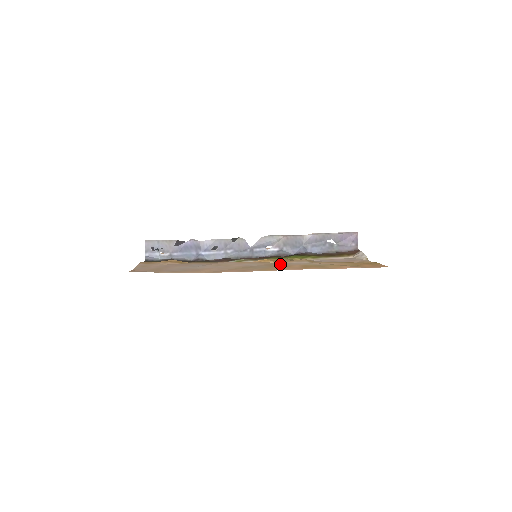
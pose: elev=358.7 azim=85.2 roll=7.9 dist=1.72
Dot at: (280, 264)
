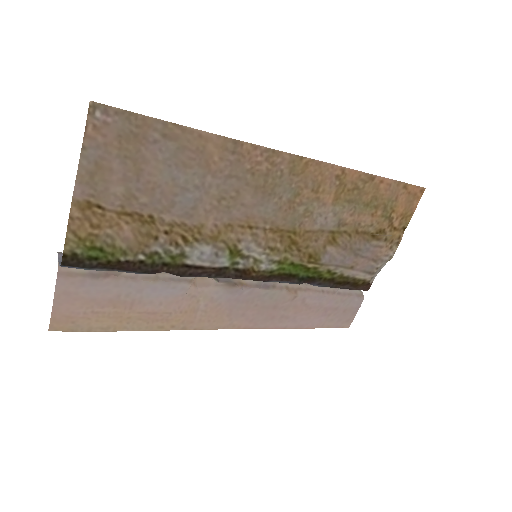
Dot at: (304, 210)
